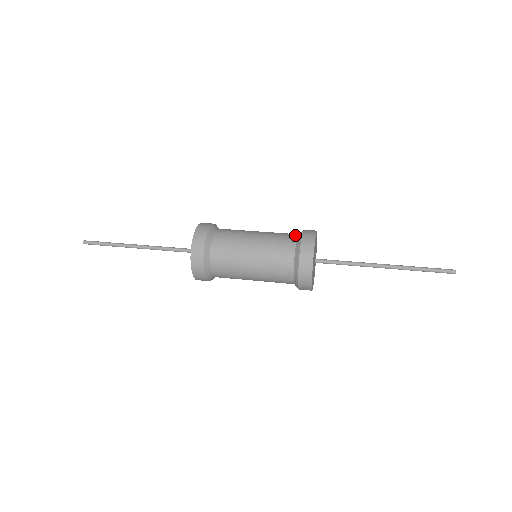
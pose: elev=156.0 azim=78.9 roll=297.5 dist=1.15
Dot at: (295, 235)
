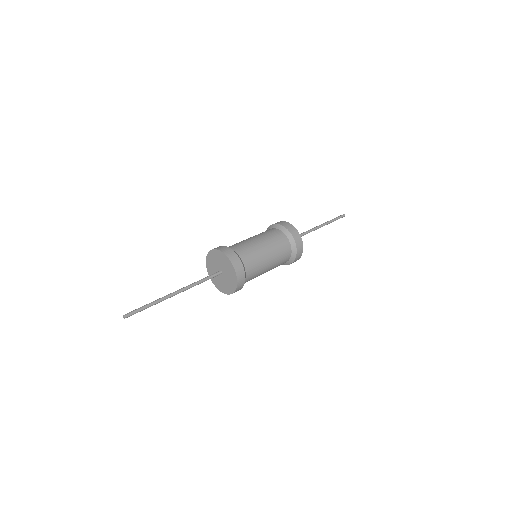
Dot at: (284, 235)
